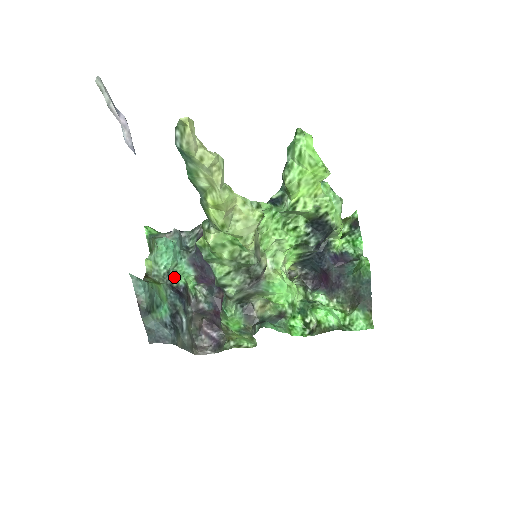
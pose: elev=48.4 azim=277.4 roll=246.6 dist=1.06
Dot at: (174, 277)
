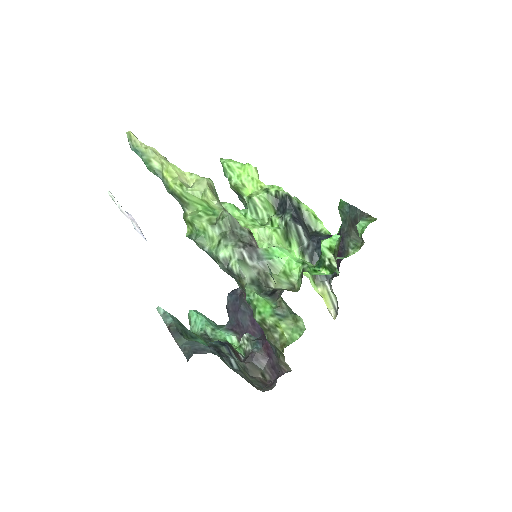
Dot at: (215, 340)
